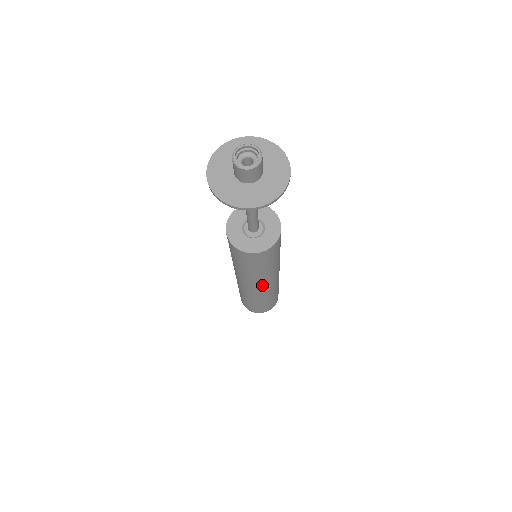
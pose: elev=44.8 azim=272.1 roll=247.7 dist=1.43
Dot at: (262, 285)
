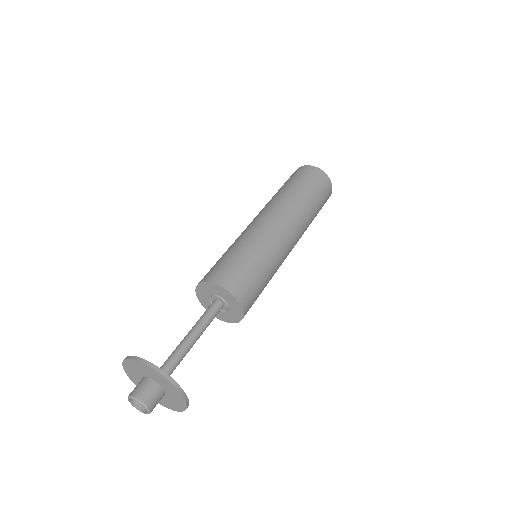
Dot at: occluded
